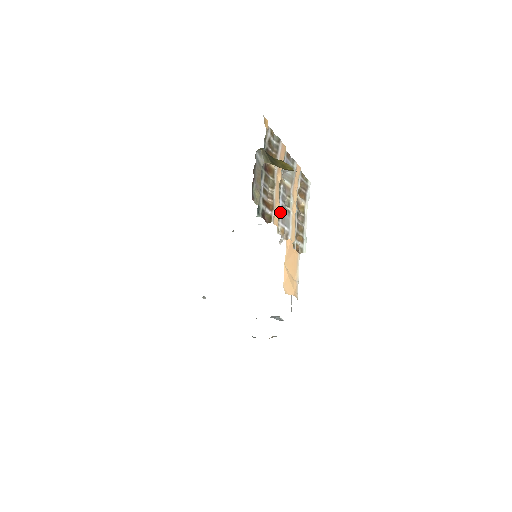
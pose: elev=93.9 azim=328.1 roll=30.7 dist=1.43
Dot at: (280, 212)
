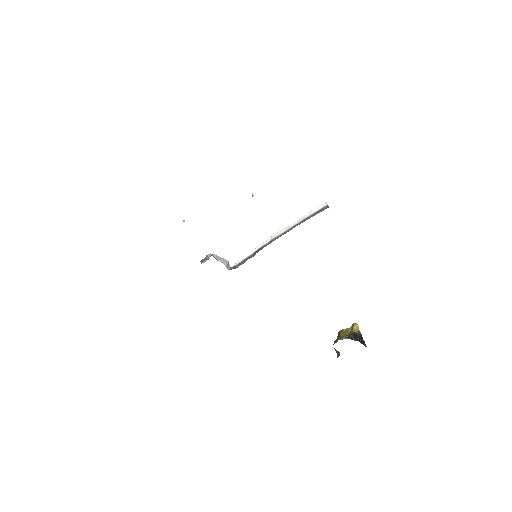
Dot at: occluded
